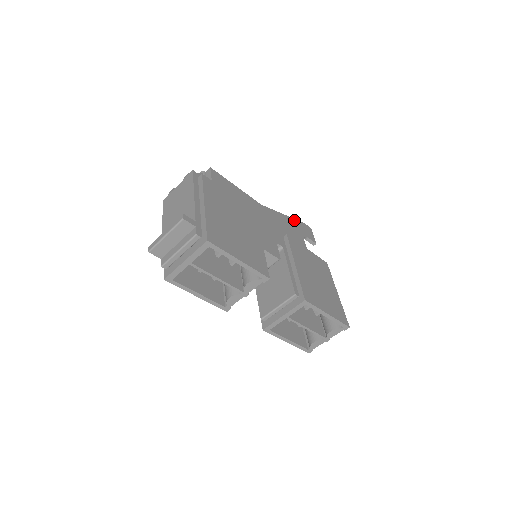
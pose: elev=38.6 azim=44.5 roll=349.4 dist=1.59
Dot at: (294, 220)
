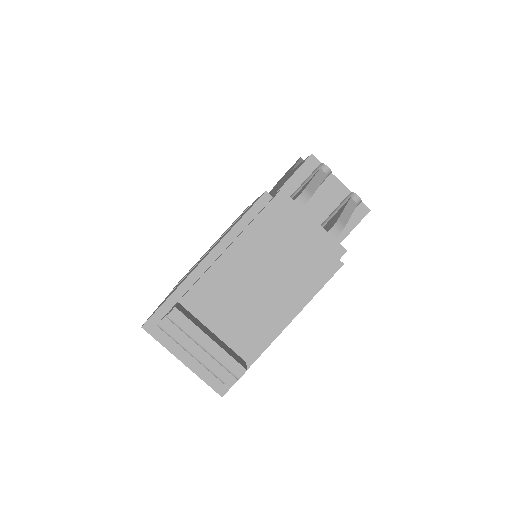
Dot at: occluded
